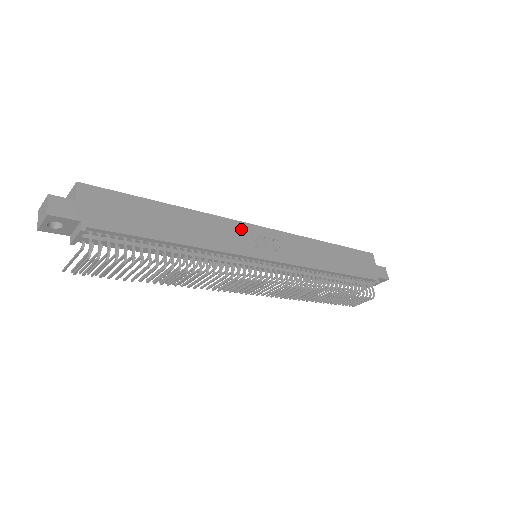
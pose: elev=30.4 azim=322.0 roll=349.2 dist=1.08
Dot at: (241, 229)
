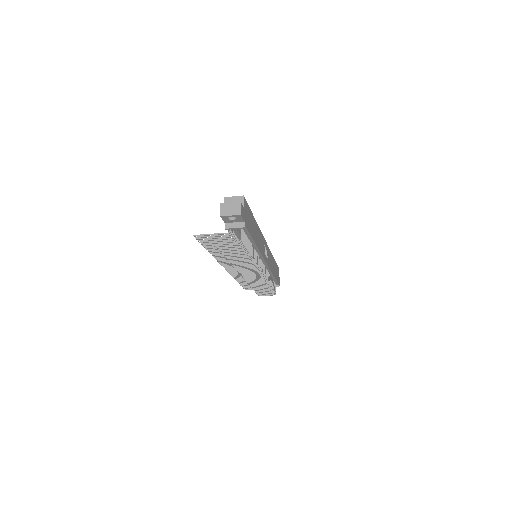
Dot at: (263, 240)
